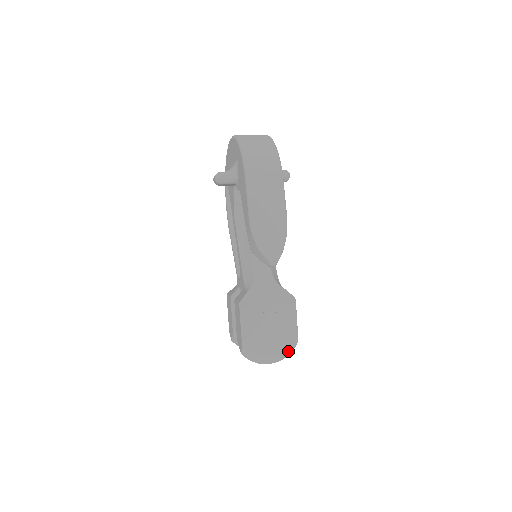
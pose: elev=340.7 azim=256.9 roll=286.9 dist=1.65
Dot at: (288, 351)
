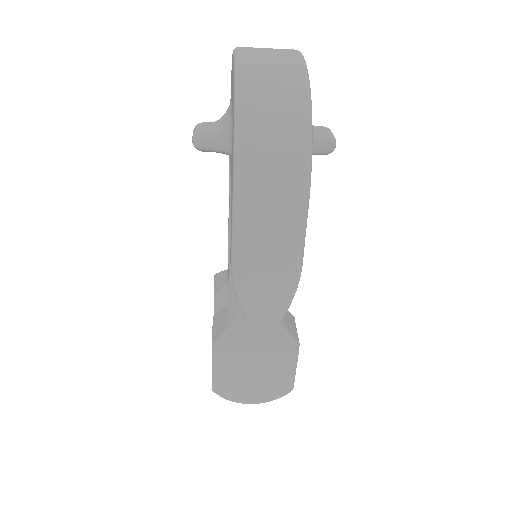
Dot at: occluded
